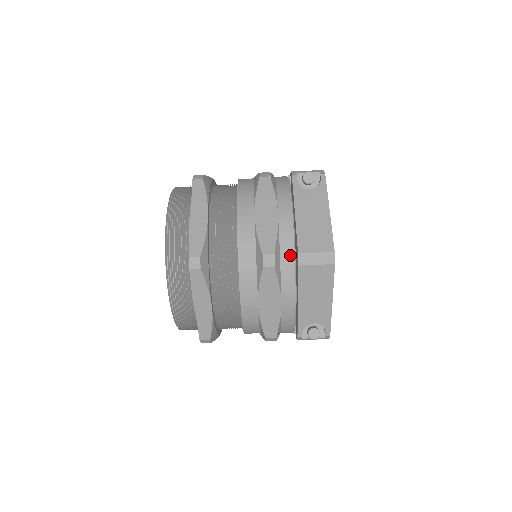
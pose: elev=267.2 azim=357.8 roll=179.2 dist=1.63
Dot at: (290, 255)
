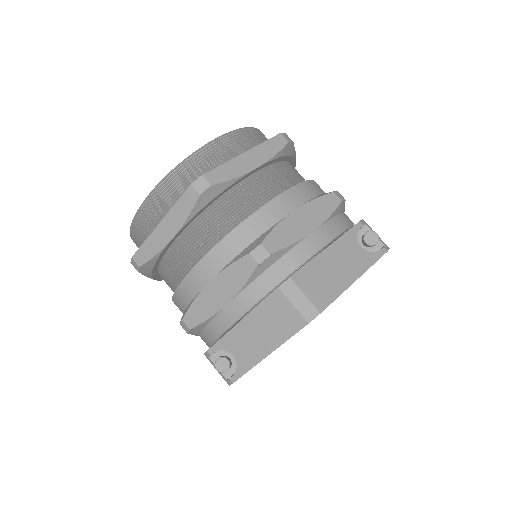
Dot at: (282, 273)
